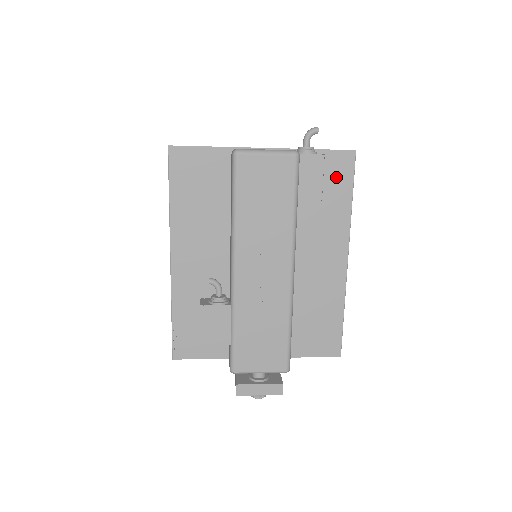
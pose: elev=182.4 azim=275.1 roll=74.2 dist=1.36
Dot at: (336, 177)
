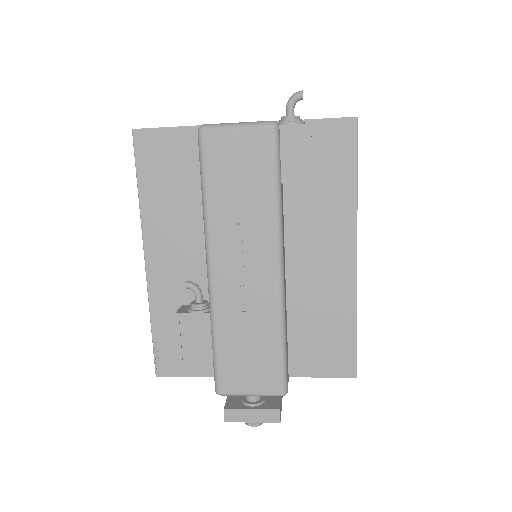
Dot at: (334, 152)
